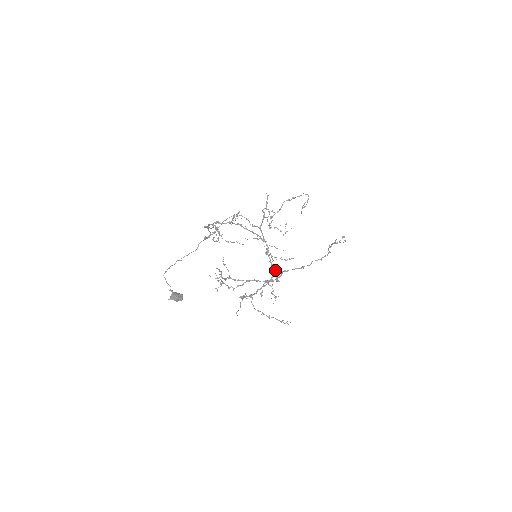
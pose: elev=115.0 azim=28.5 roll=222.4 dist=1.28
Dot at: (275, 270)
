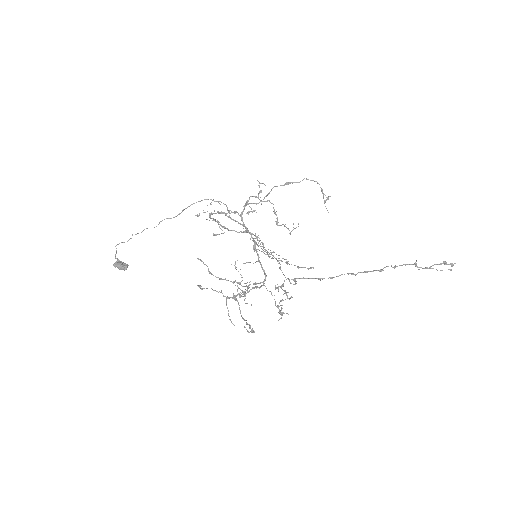
Dot at: (264, 270)
